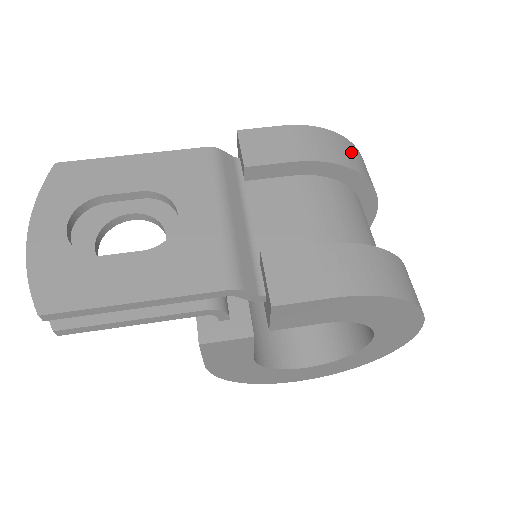
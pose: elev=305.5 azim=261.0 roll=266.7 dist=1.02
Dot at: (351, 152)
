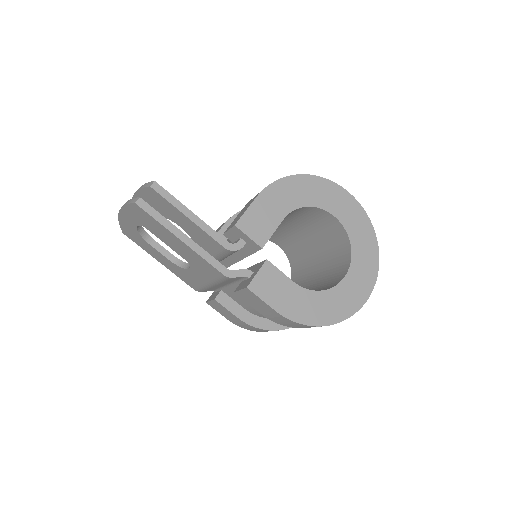
Dot at: occluded
